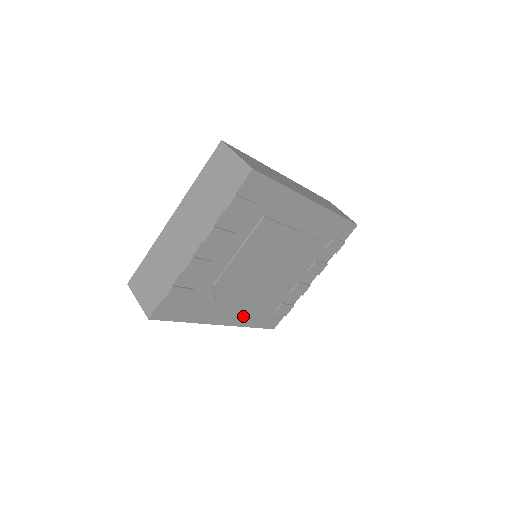
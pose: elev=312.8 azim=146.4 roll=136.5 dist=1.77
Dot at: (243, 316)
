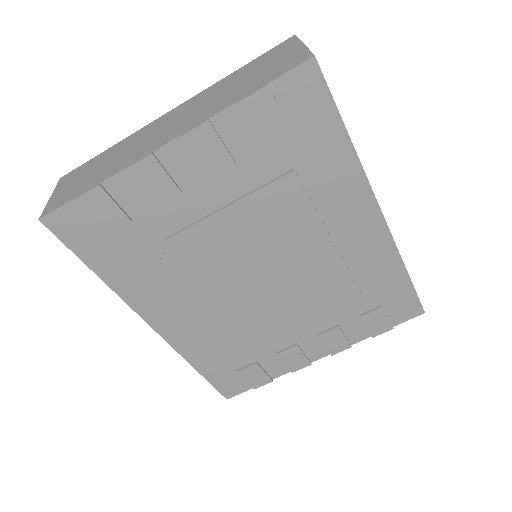
Dot at: (190, 338)
